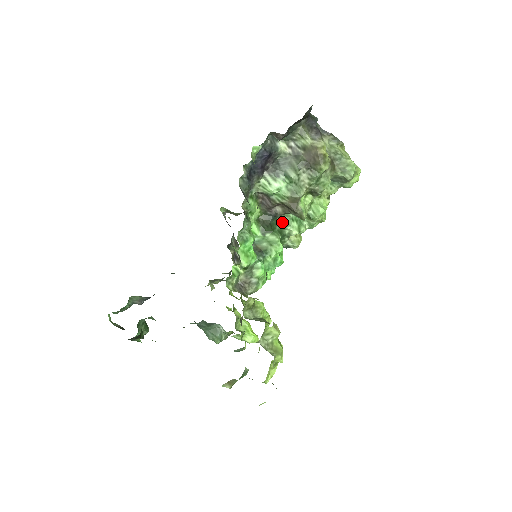
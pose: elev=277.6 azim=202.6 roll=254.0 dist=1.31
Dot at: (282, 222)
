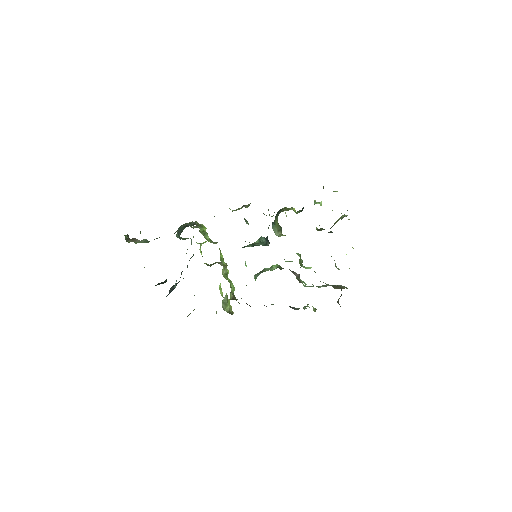
Dot at: (288, 261)
